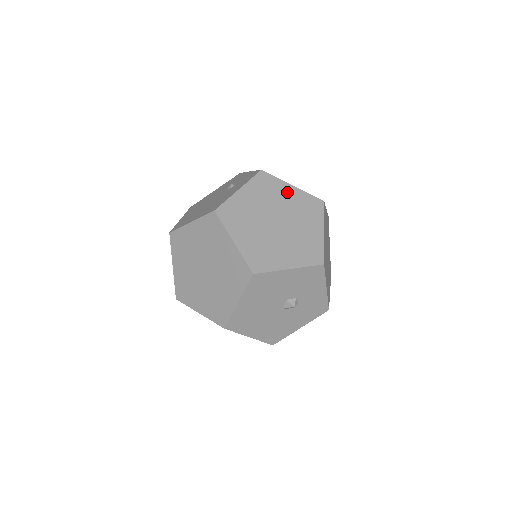
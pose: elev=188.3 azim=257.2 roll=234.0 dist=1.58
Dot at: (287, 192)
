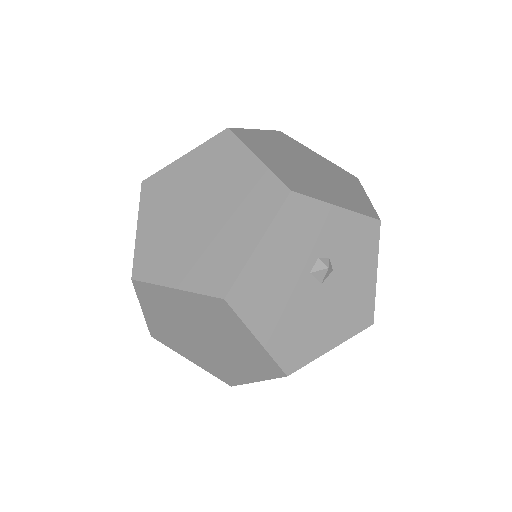
Dot at: (183, 169)
